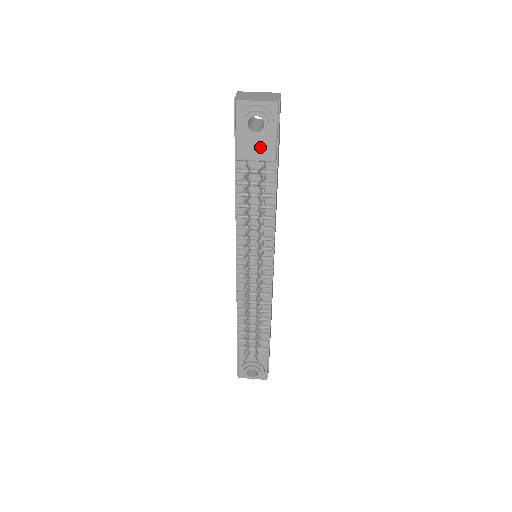
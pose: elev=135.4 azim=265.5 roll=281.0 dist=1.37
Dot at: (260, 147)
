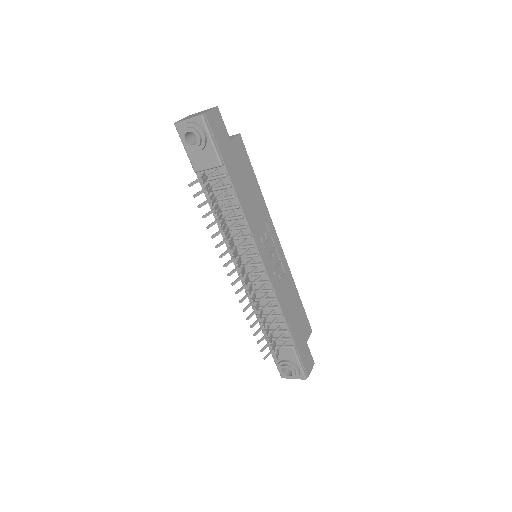
Dot at: (205, 156)
